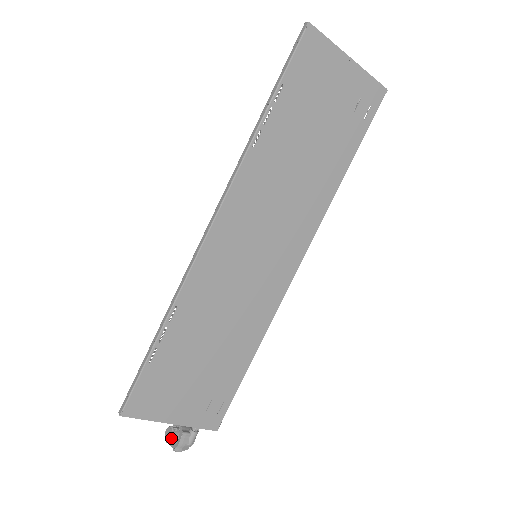
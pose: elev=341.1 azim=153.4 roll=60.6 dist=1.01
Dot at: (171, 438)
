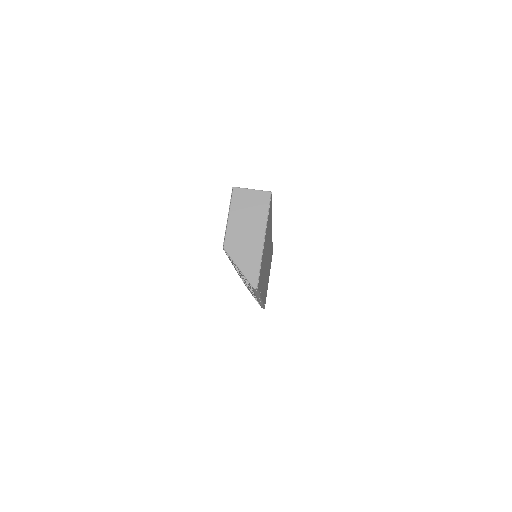
Dot at: occluded
